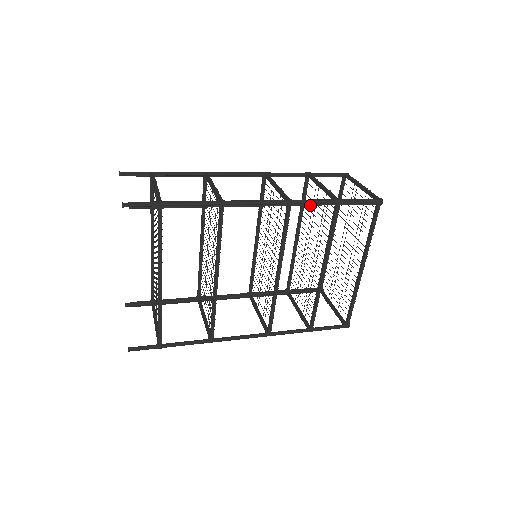
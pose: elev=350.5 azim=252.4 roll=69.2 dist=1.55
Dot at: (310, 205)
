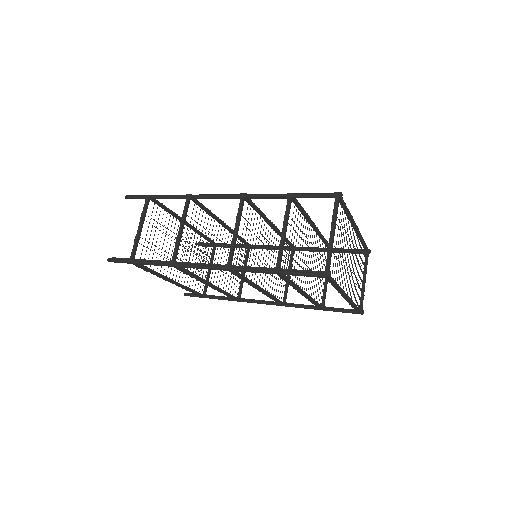
Dot at: (250, 271)
